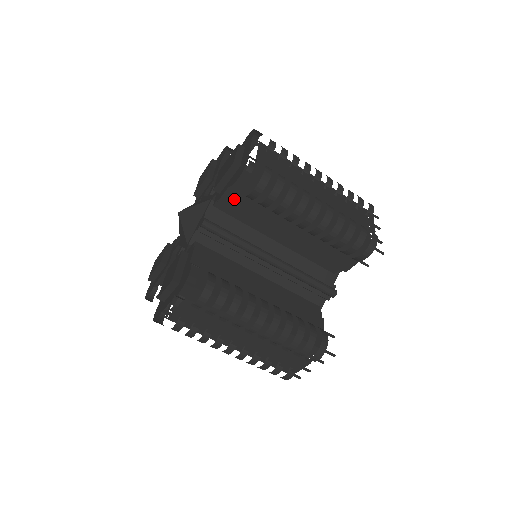
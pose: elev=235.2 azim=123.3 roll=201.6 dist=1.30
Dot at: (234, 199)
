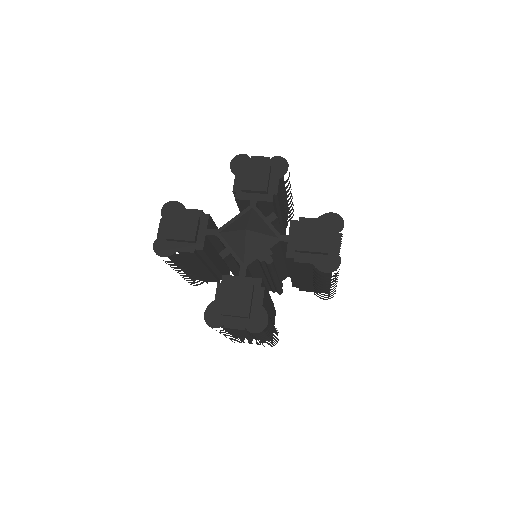
Dot at: (305, 265)
